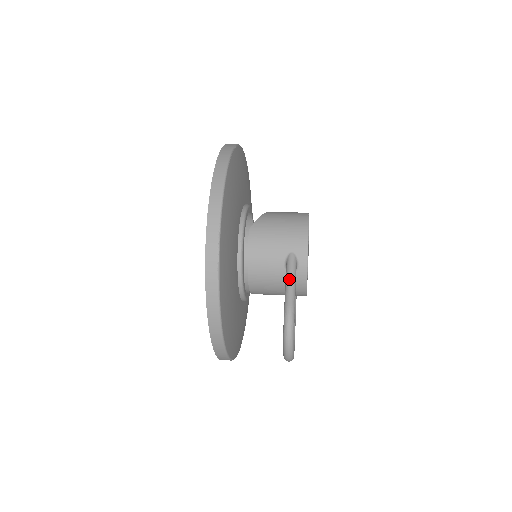
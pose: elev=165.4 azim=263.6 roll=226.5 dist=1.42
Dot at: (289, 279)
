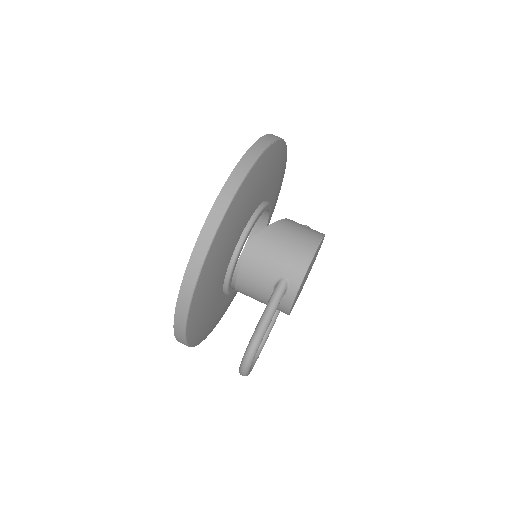
Dot at: (270, 306)
